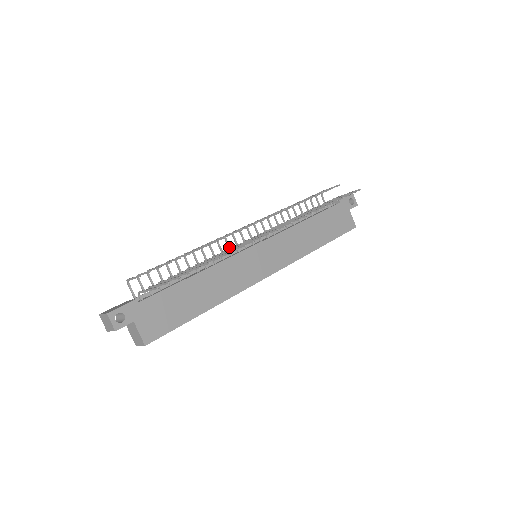
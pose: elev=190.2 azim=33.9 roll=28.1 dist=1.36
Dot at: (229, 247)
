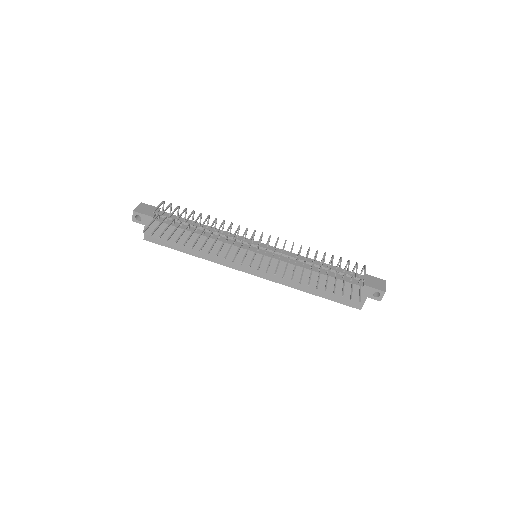
Dot at: (245, 235)
